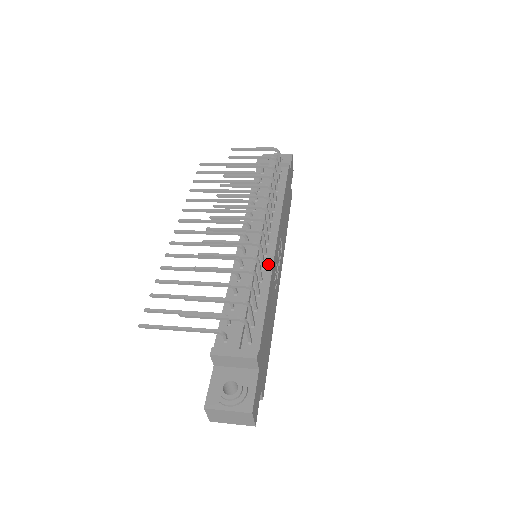
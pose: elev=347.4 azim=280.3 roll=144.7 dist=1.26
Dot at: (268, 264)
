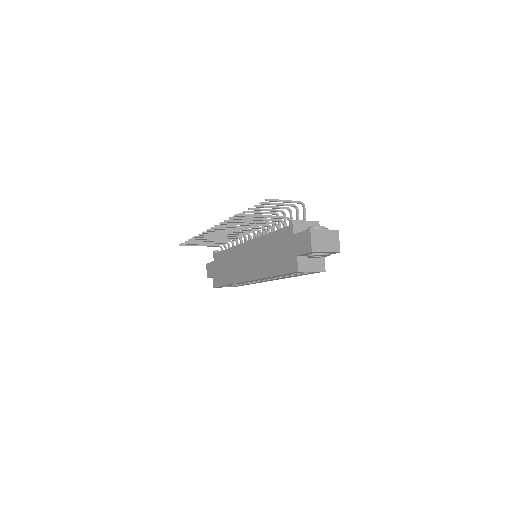
Dot at: occluded
